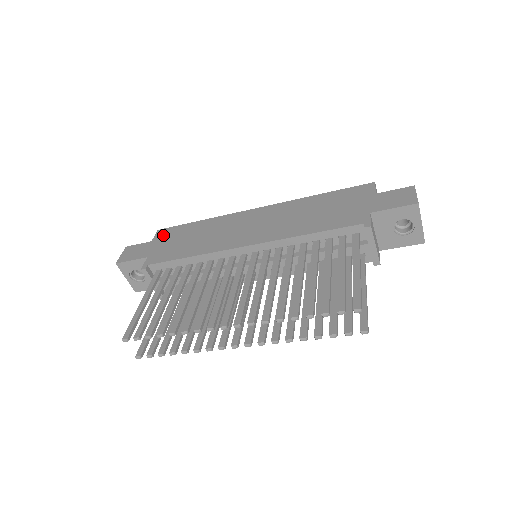
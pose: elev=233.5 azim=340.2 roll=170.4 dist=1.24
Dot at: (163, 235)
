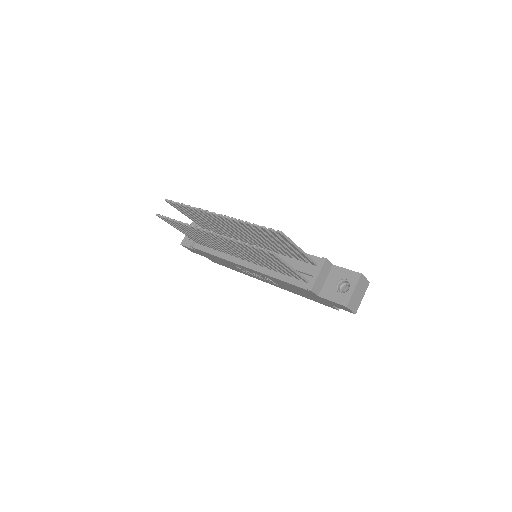
Dot at: occluded
